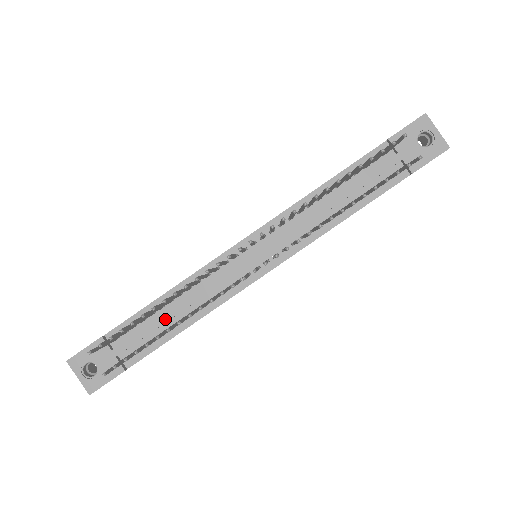
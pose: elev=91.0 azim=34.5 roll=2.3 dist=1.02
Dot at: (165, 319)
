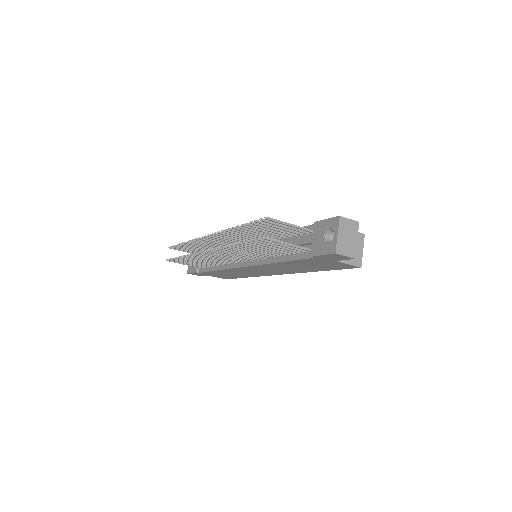
Dot at: occluded
